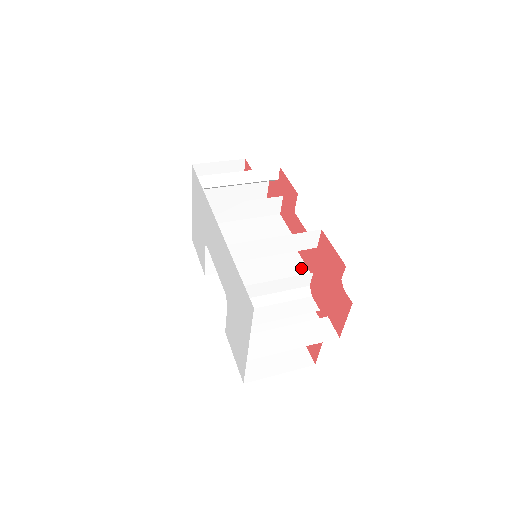
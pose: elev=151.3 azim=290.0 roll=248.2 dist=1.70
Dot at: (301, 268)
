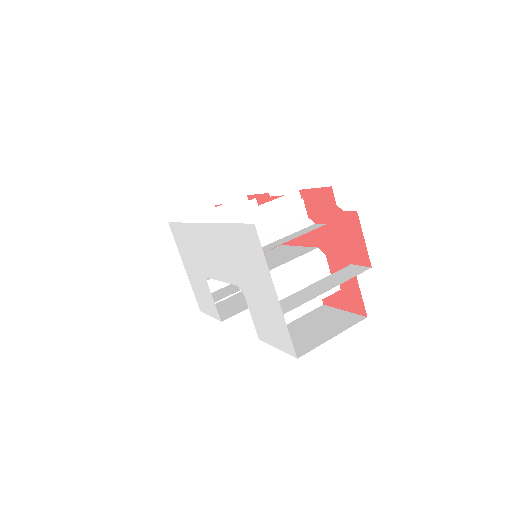
Dot at: (305, 249)
